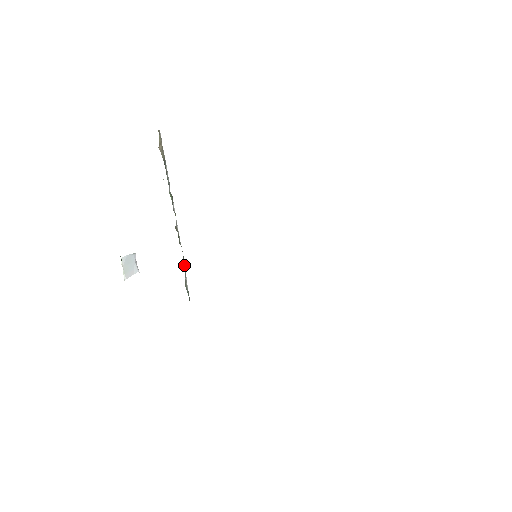
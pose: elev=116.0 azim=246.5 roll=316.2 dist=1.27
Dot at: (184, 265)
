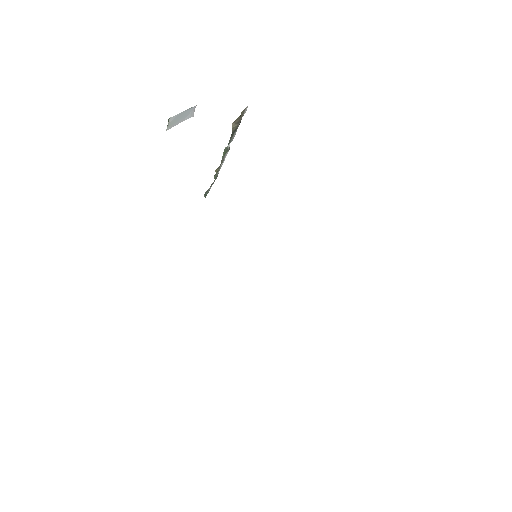
Dot at: (214, 181)
